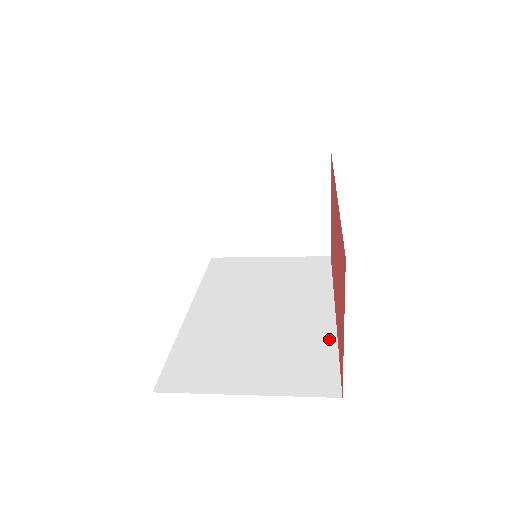
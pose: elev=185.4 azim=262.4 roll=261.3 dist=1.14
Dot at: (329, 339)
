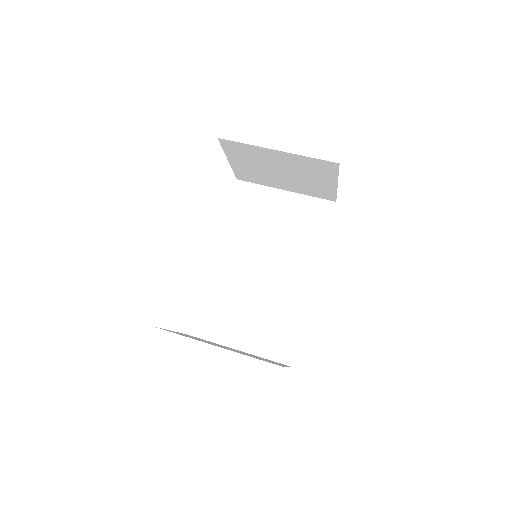
Dot at: (300, 312)
